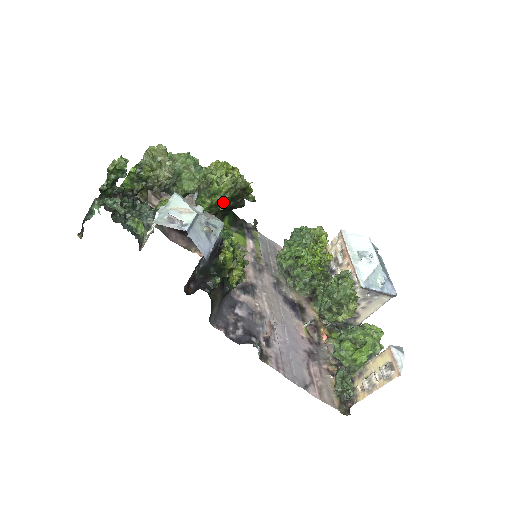
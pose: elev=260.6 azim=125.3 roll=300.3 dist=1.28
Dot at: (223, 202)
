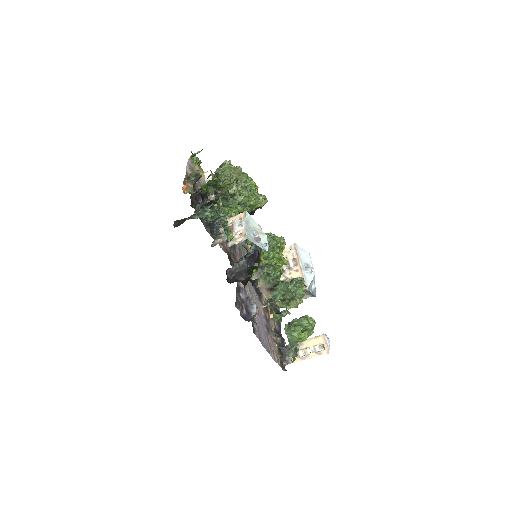
Dot at: (248, 212)
